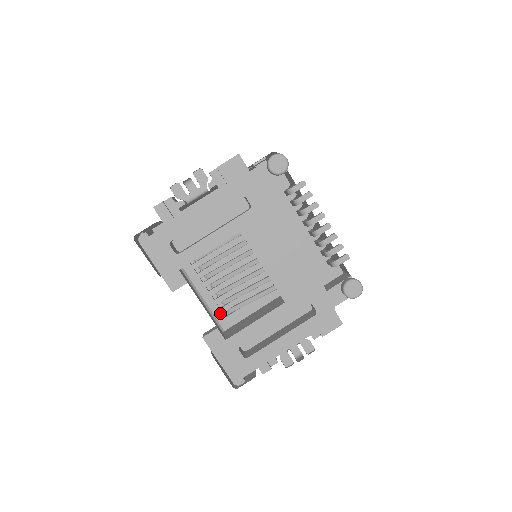
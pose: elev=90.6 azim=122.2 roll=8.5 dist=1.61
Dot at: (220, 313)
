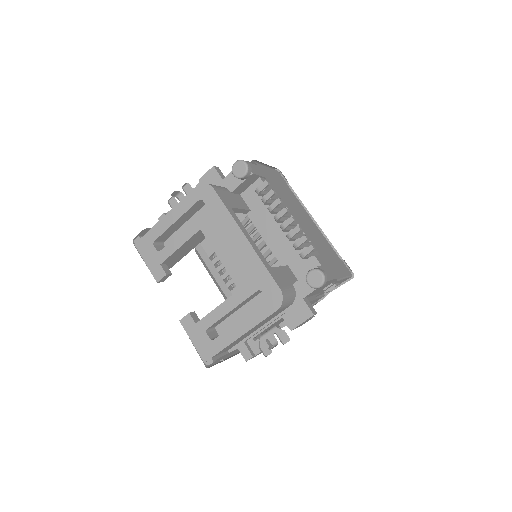
Dot at: occluded
